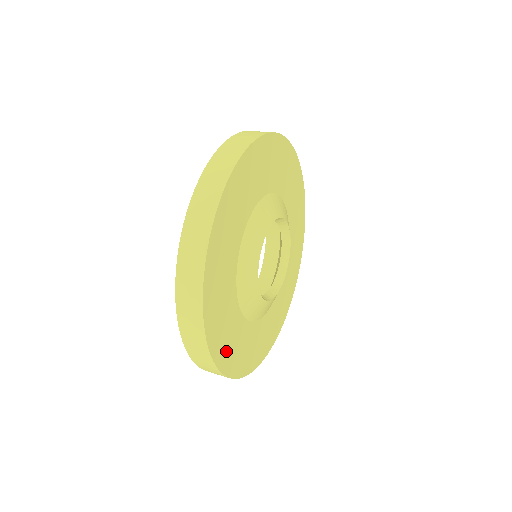
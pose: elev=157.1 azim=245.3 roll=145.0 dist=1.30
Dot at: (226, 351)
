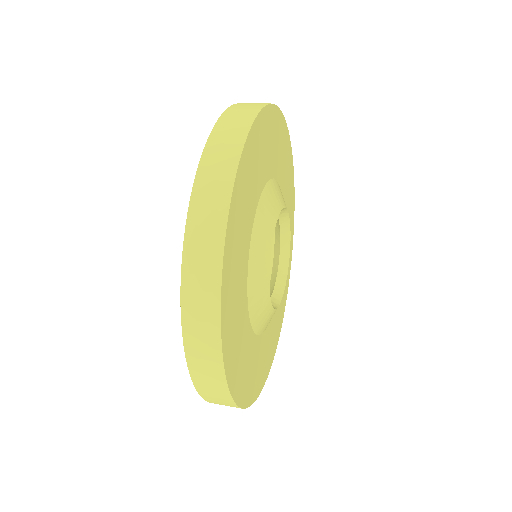
Dot at: (261, 374)
